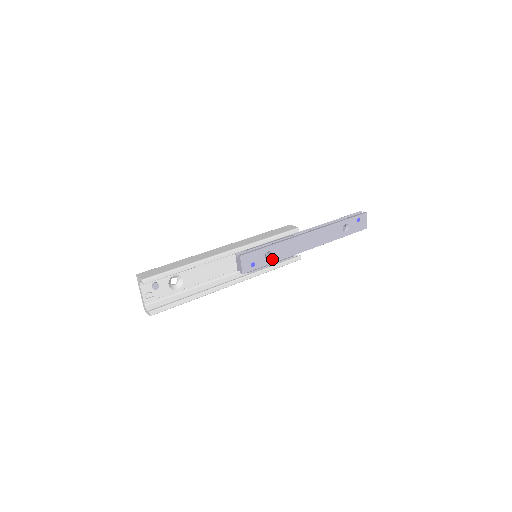
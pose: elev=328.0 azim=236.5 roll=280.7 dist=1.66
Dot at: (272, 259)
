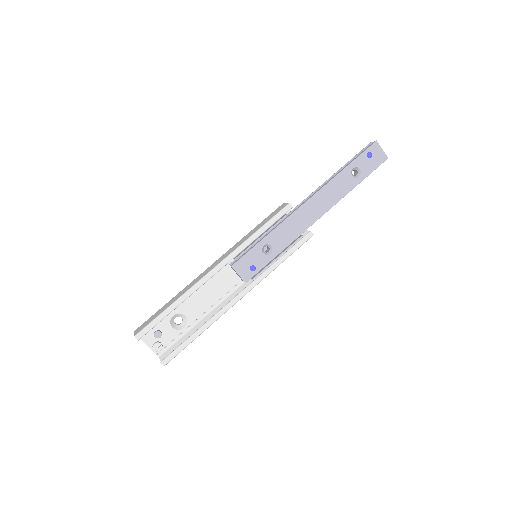
Dot at: (274, 252)
